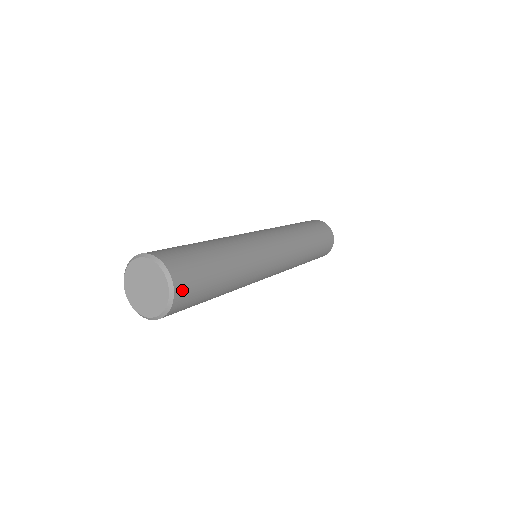
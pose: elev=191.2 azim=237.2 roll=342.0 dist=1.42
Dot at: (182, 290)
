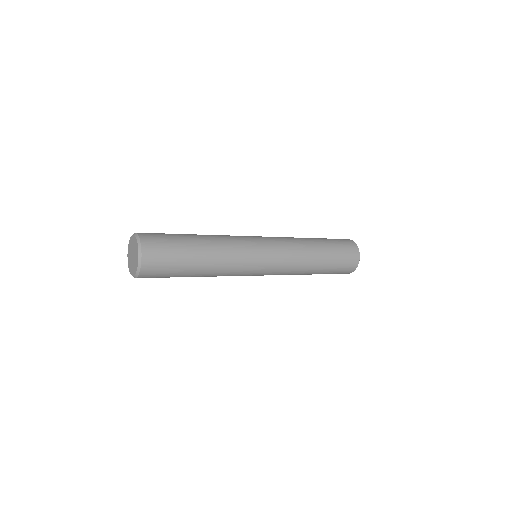
Dot at: (150, 256)
